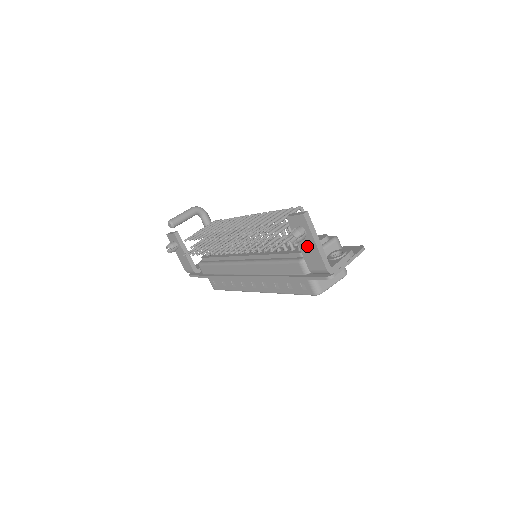
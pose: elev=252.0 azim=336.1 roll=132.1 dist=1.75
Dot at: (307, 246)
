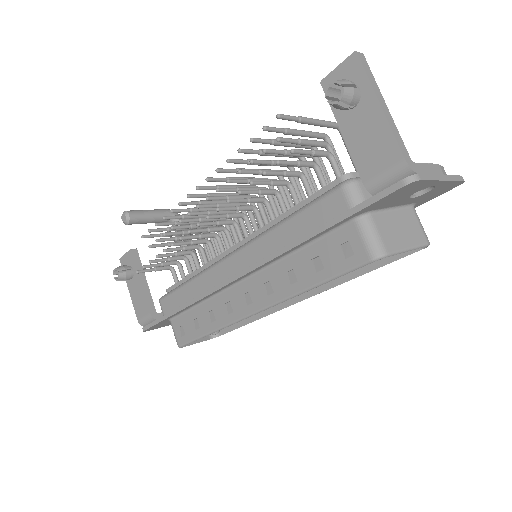
Dot at: (361, 124)
